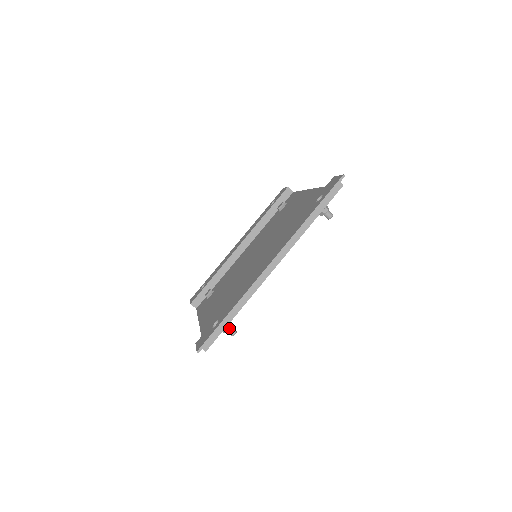
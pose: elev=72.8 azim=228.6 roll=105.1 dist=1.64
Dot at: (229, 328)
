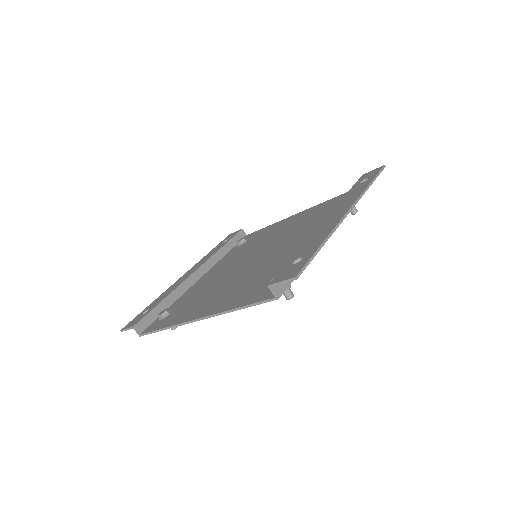
Dot at: (290, 285)
